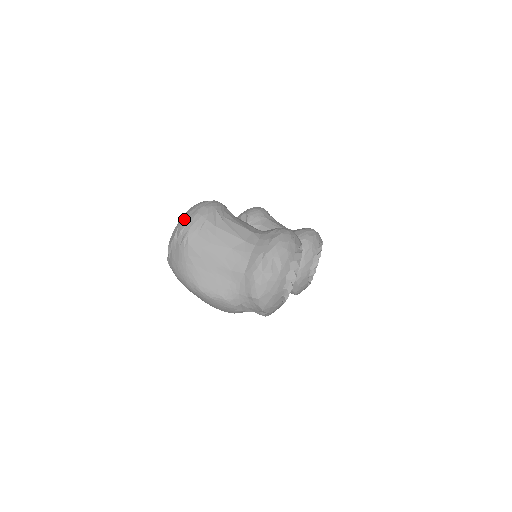
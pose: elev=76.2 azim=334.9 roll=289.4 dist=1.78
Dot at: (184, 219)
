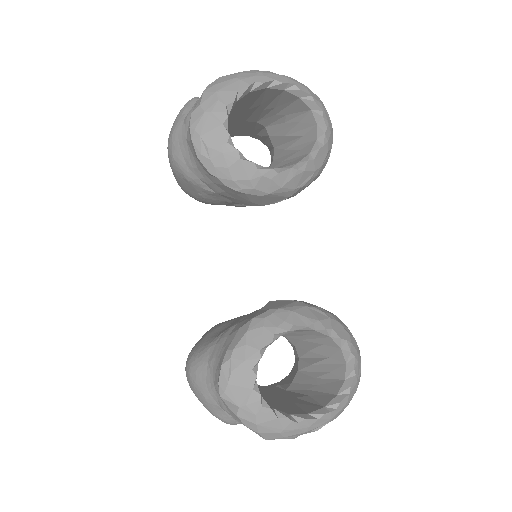
Dot at: occluded
